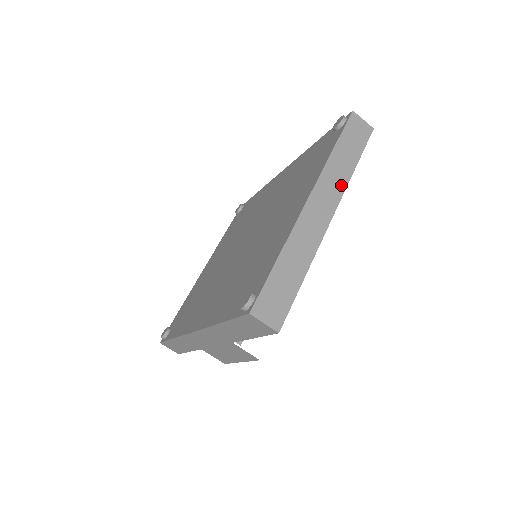
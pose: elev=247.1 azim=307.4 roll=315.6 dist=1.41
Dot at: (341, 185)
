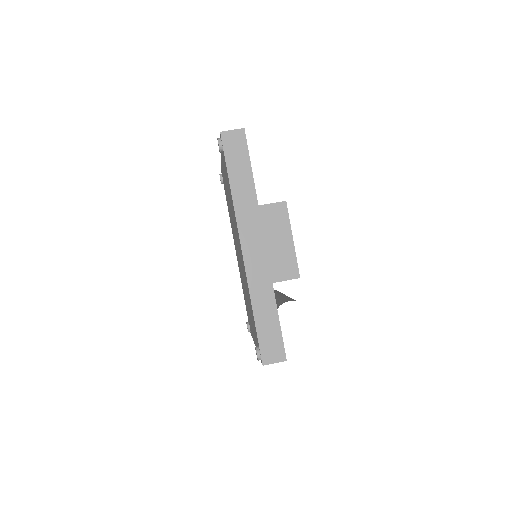
Dot at: occluded
